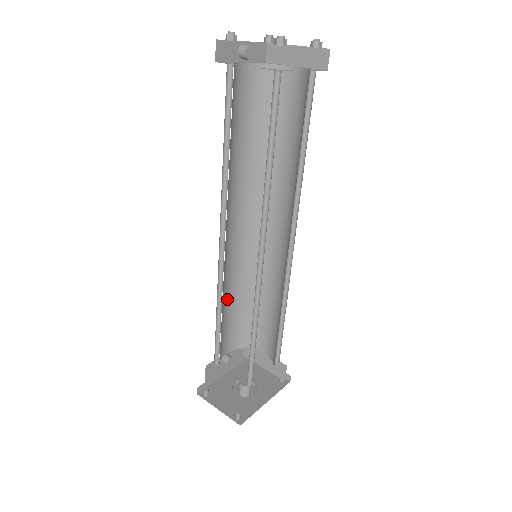
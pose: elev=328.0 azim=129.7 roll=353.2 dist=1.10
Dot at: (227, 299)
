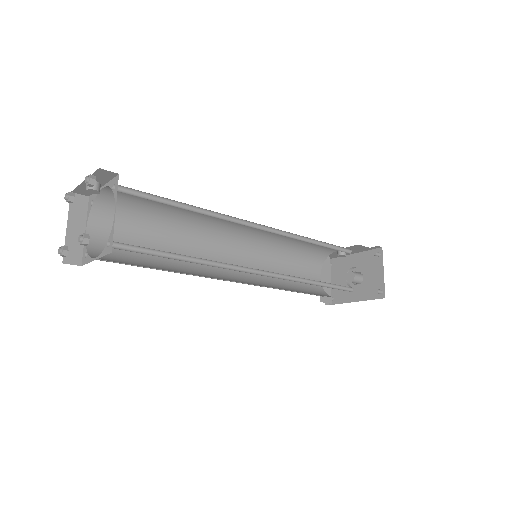
Dot at: (294, 240)
